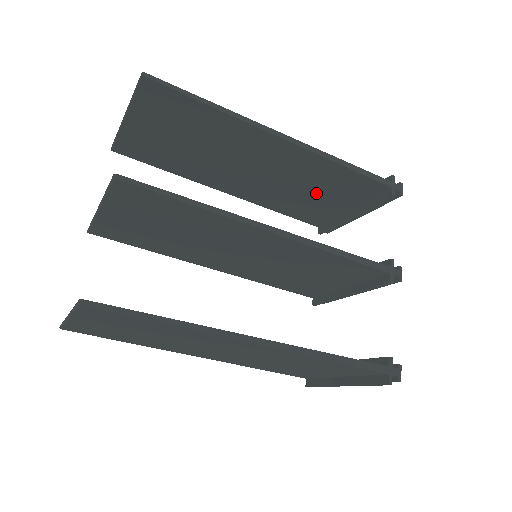
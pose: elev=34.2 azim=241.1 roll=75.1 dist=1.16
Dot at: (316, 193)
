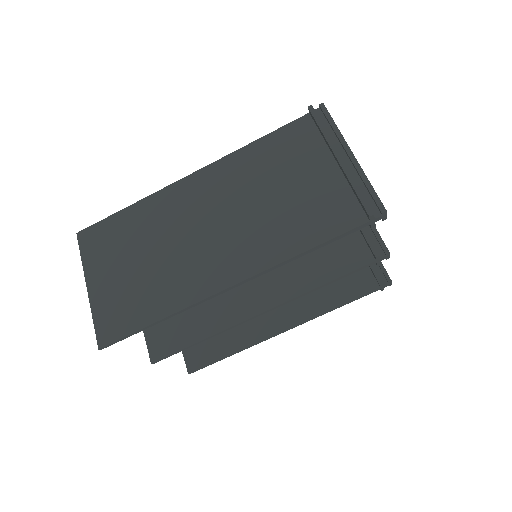
Dot at: occluded
